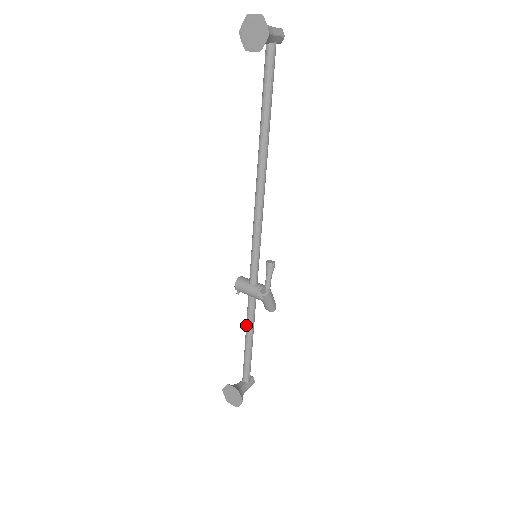
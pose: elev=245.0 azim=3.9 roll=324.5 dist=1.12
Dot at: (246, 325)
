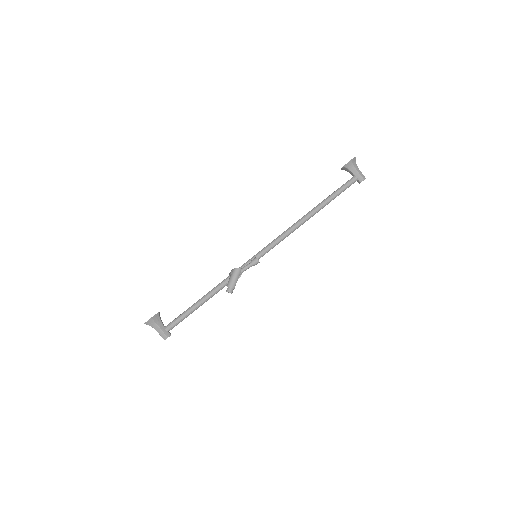
Dot at: (209, 292)
